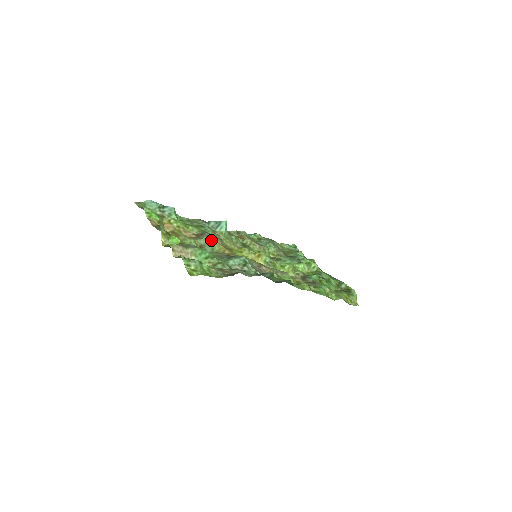
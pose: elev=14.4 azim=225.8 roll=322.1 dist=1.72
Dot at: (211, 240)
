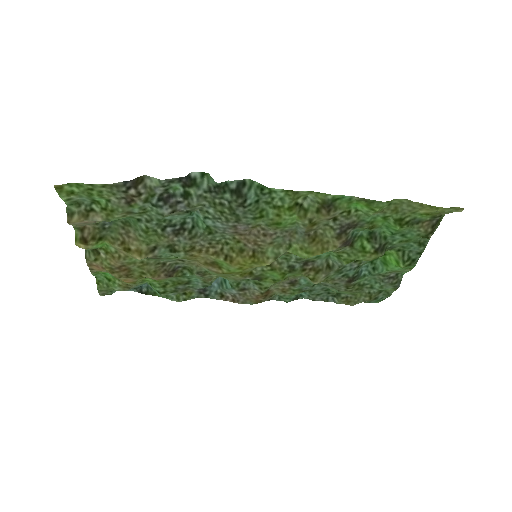
Dot at: (178, 260)
